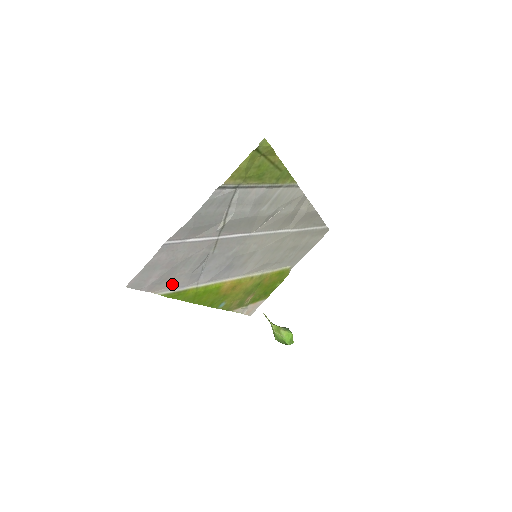
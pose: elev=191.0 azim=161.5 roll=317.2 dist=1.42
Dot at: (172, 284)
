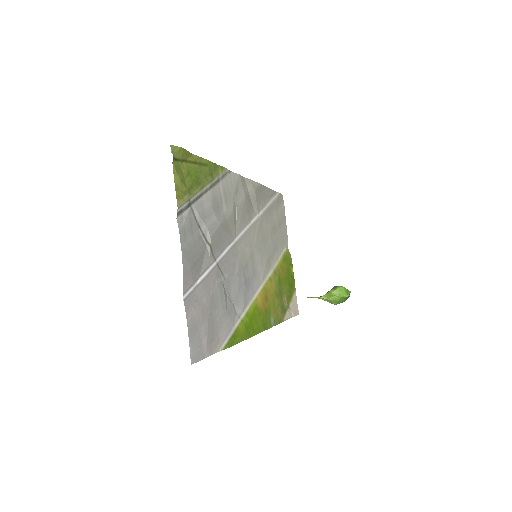
Dot at: (222, 333)
